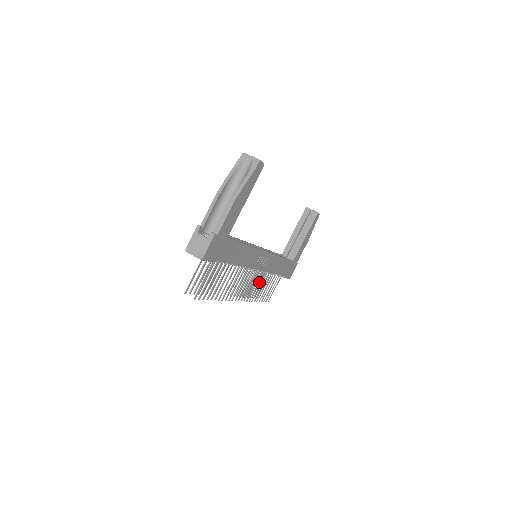
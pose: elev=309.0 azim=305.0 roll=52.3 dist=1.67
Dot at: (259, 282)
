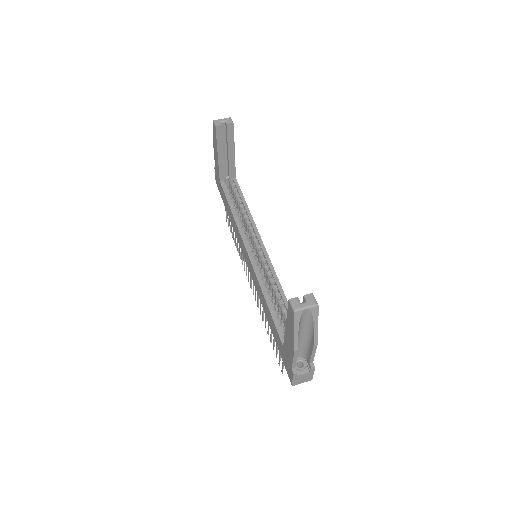
Dot at: occluded
